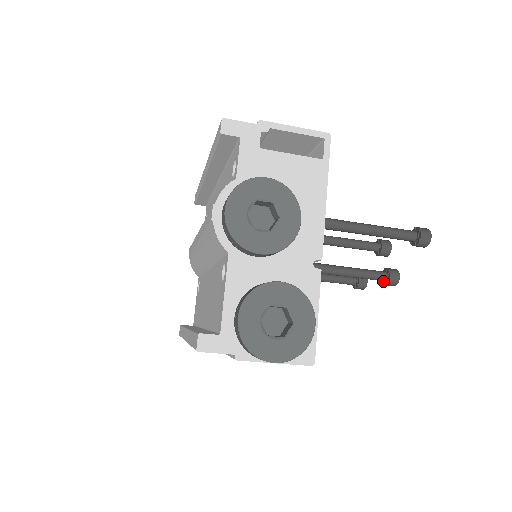
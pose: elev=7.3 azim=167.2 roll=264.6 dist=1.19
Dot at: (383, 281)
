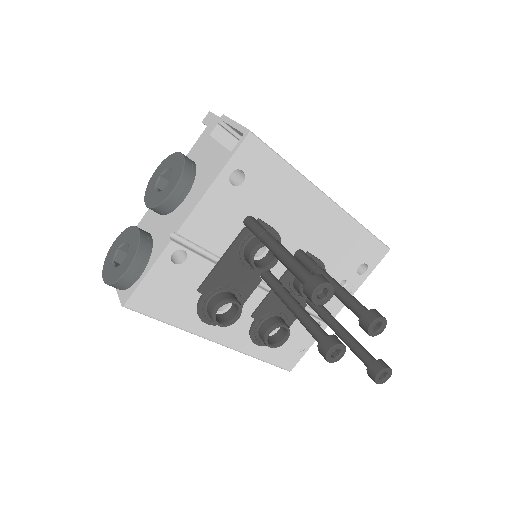
Dot at: occluded
